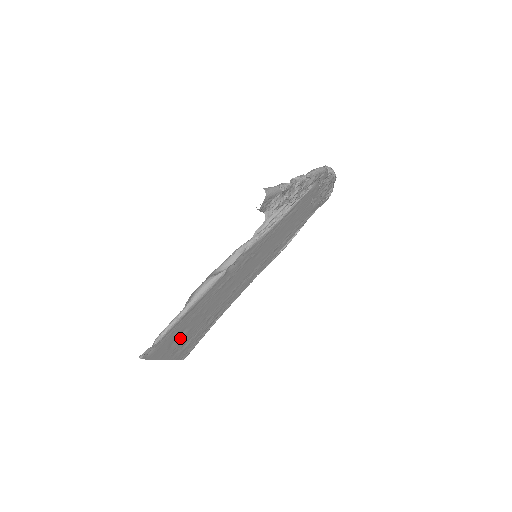
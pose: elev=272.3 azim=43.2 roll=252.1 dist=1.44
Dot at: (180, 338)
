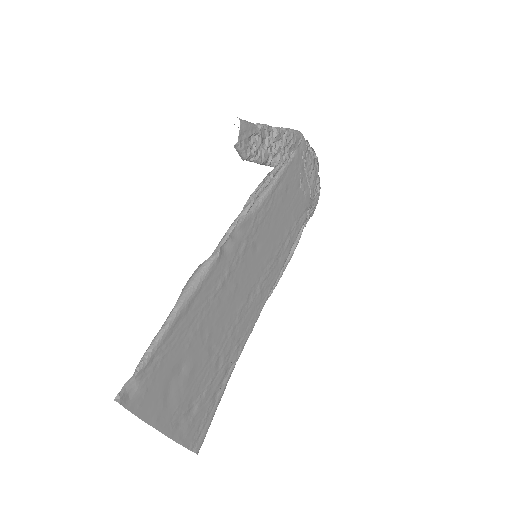
Dot at: (179, 384)
